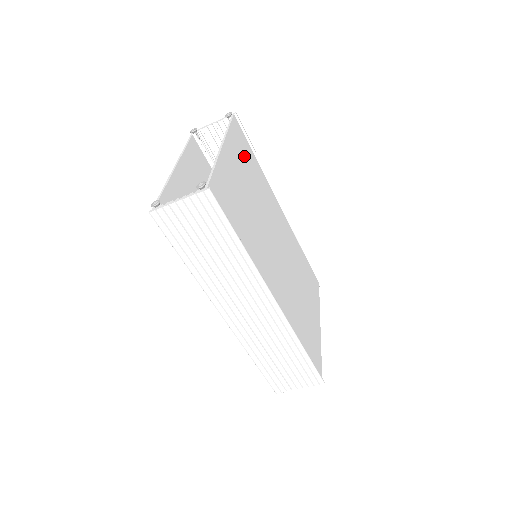
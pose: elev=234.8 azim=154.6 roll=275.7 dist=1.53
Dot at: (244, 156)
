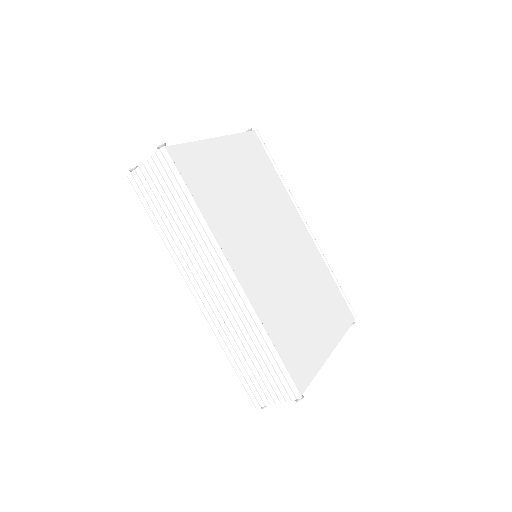
Dot at: (253, 161)
